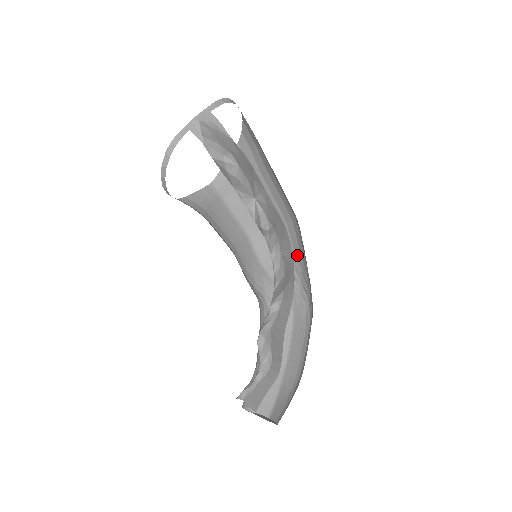
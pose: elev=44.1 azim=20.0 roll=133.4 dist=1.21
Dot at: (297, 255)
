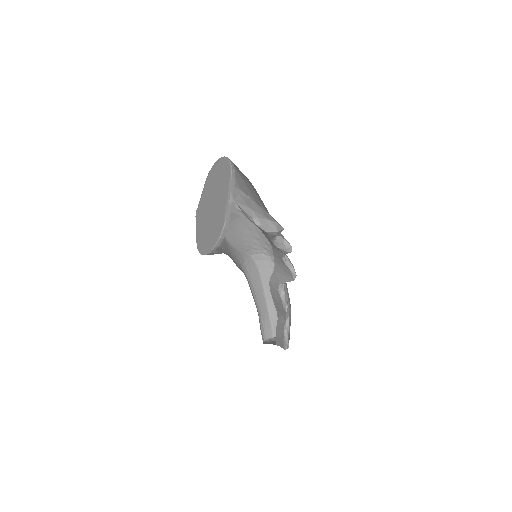
Dot at: (258, 230)
